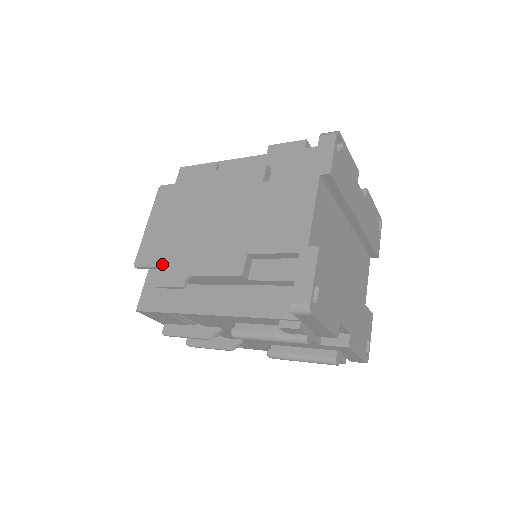
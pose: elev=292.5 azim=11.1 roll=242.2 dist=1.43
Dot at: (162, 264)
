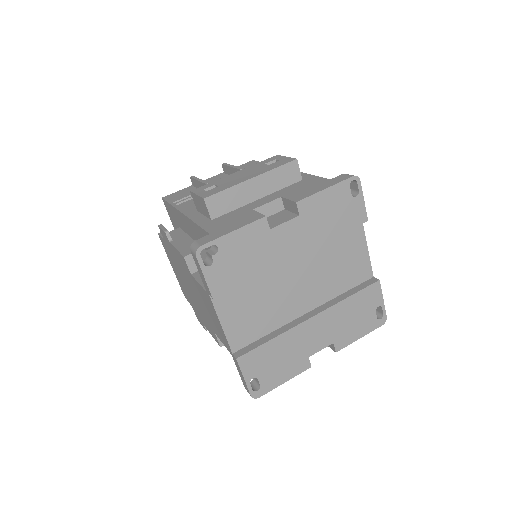
Dot at: (192, 306)
